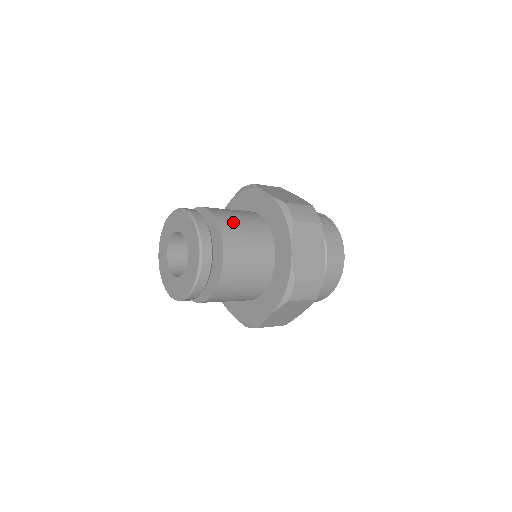
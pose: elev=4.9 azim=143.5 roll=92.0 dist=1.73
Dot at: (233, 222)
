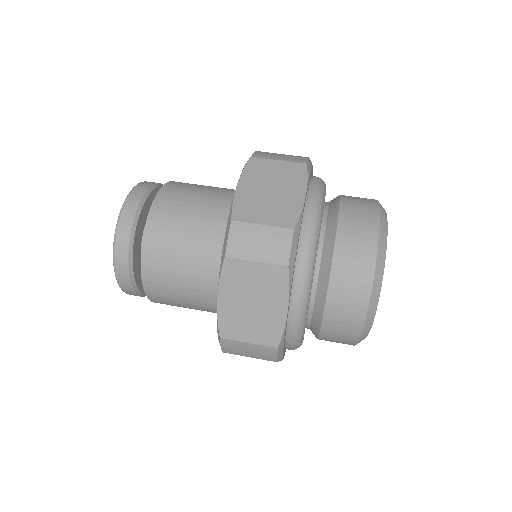
Dot at: (192, 184)
